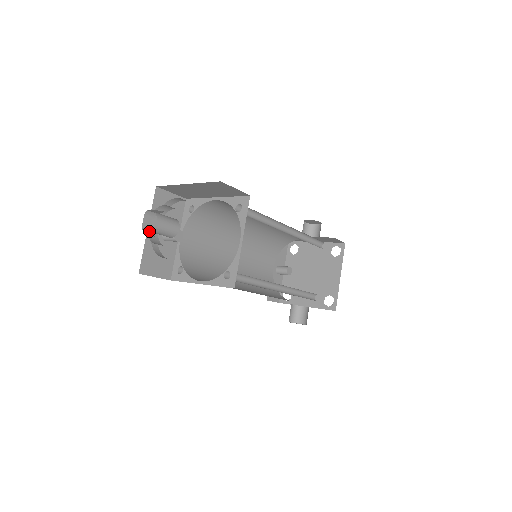
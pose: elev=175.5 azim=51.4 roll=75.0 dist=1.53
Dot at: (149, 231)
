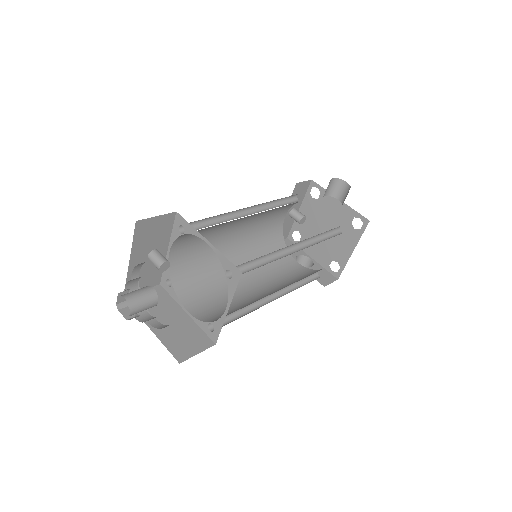
Dot at: (124, 312)
